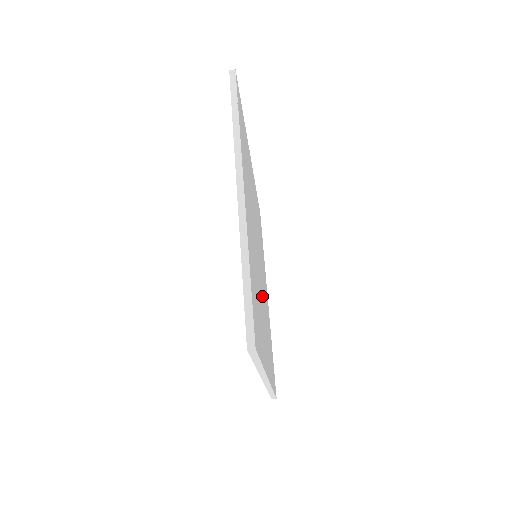
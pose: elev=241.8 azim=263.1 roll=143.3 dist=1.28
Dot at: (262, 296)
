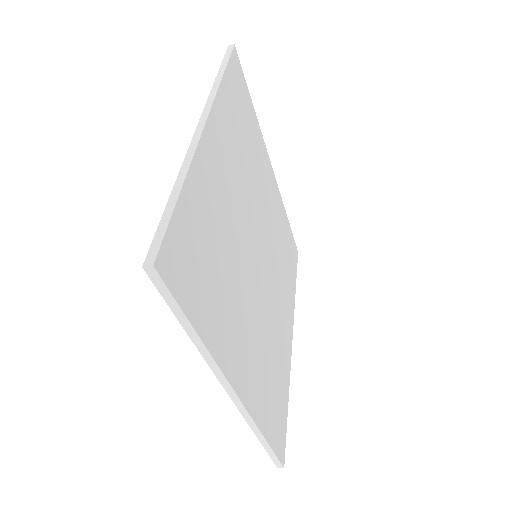
Dot at: (255, 300)
